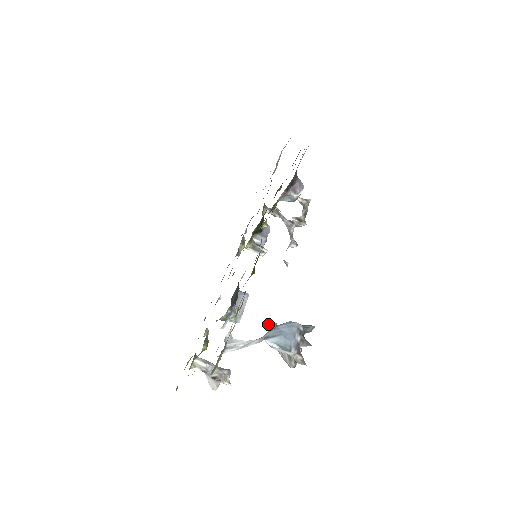
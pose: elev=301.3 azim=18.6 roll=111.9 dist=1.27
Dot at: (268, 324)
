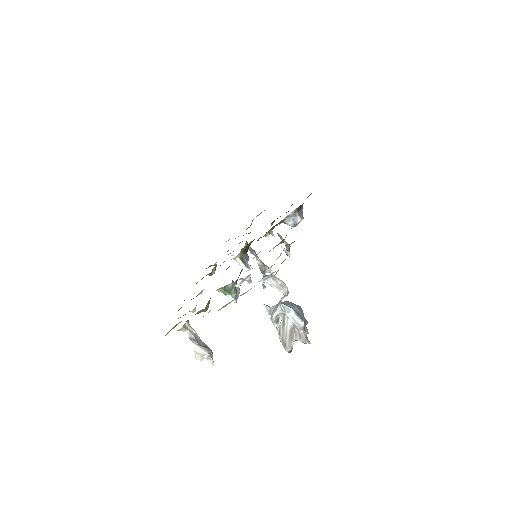
Dot at: (269, 306)
